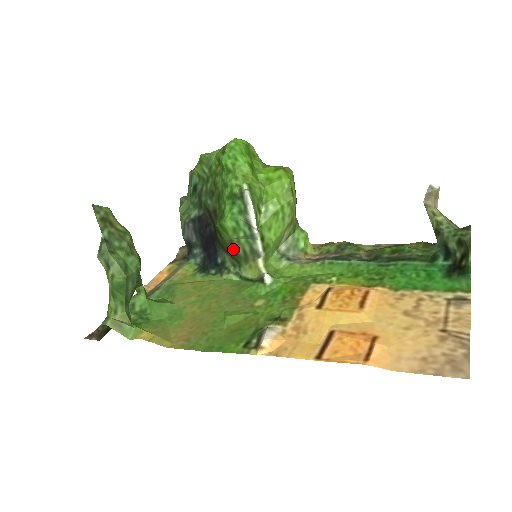
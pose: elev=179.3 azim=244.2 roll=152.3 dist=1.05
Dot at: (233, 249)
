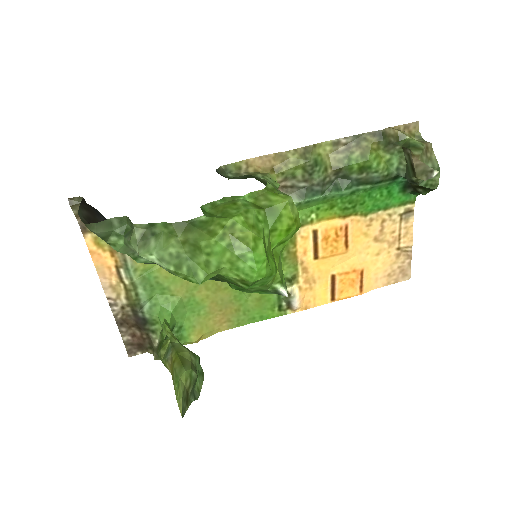
Dot at: occluded
